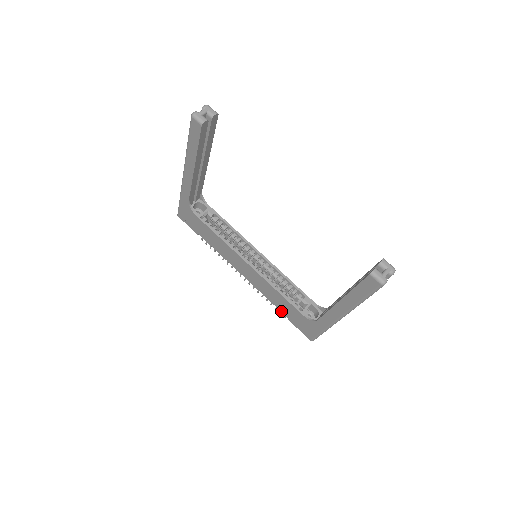
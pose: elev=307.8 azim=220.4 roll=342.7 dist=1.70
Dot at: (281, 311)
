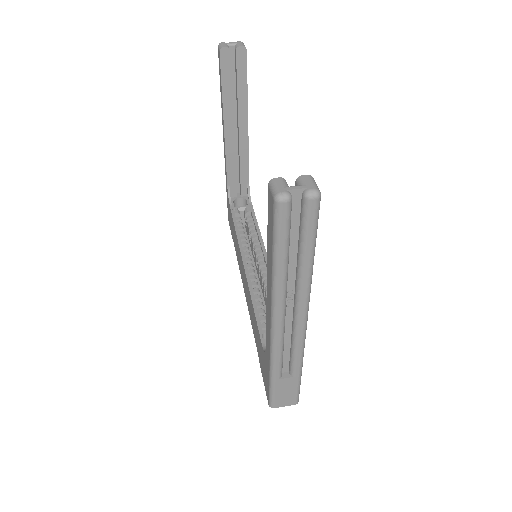
Dot at: (256, 346)
